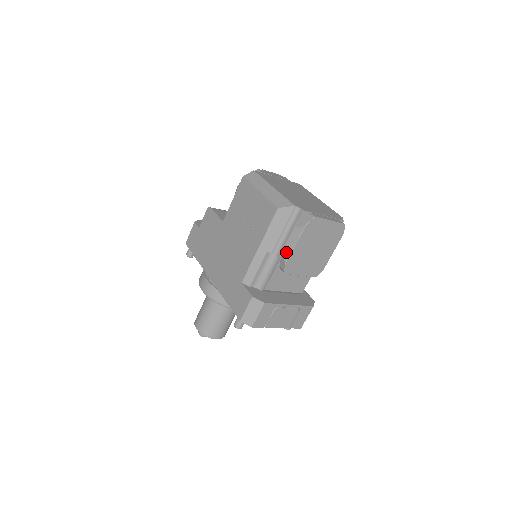
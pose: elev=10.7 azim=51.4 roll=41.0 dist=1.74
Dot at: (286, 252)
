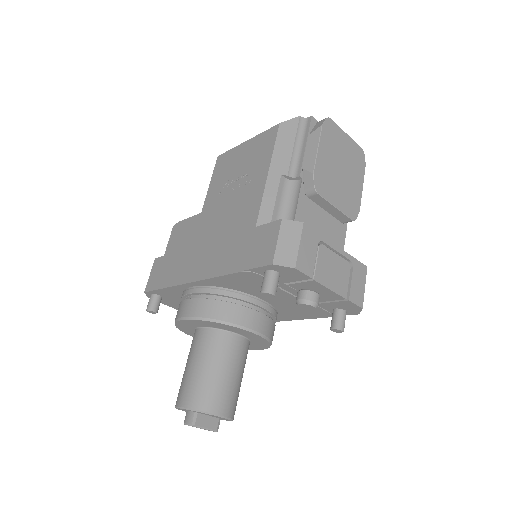
Dot at: (308, 163)
